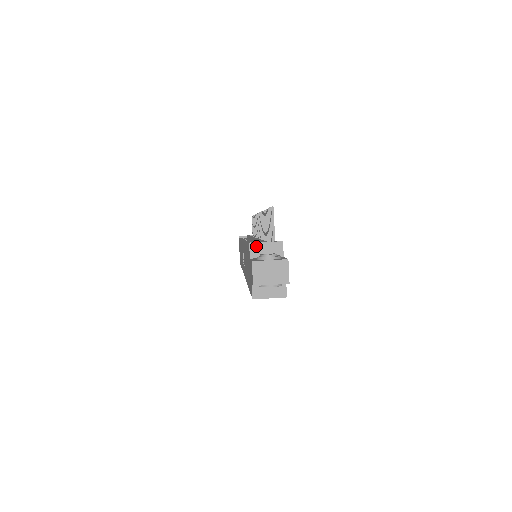
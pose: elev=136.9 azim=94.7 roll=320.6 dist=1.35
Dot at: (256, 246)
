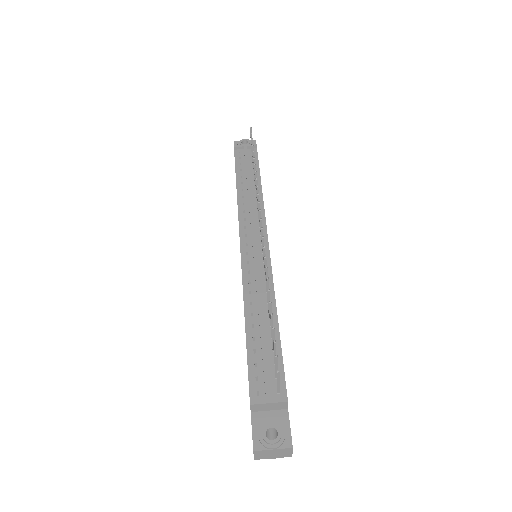
Dot at: (258, 406)
